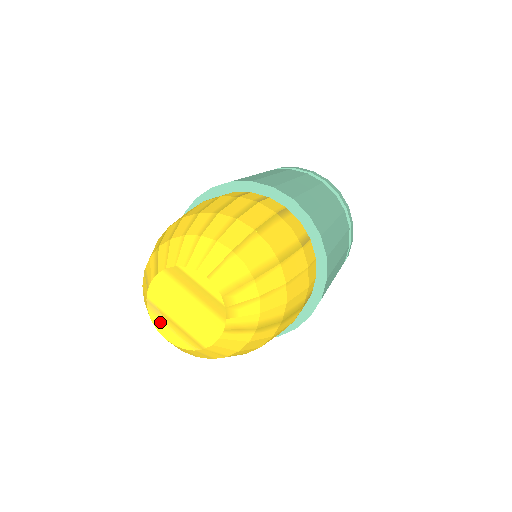
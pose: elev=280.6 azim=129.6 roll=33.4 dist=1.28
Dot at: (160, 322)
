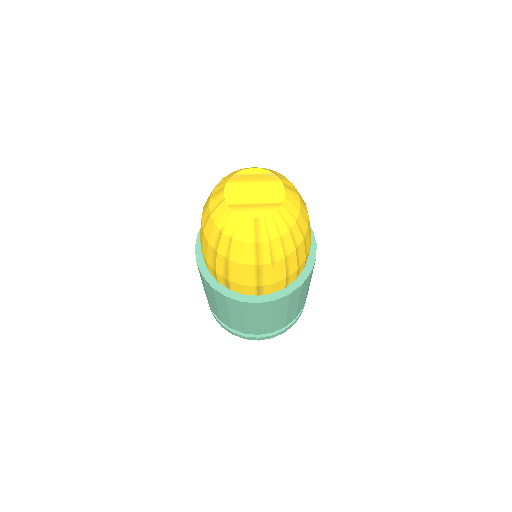
Dot at: (245, 211)
